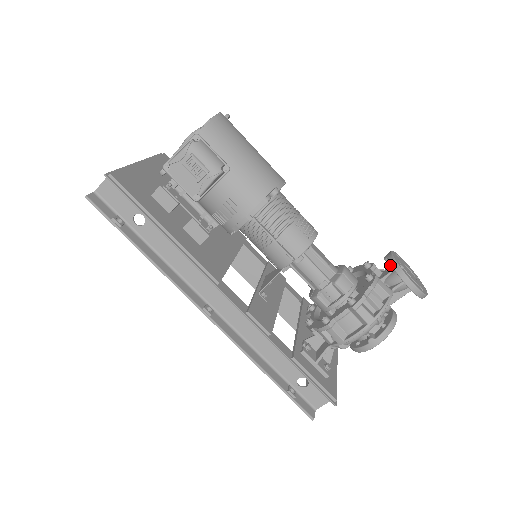
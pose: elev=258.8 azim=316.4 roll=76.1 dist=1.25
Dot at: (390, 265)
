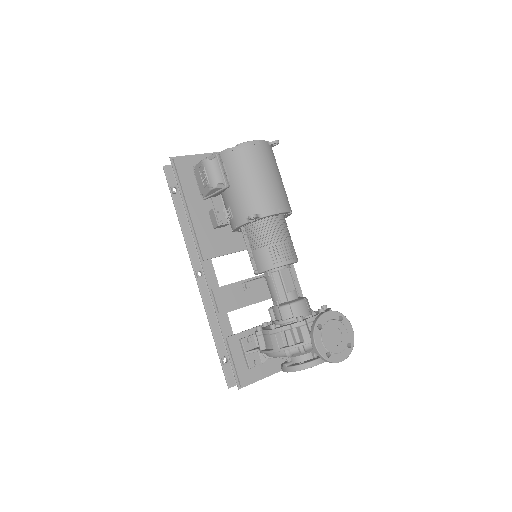
Dot at: occluded
